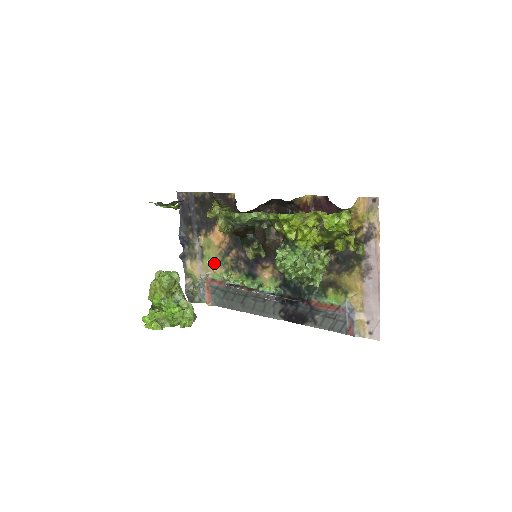
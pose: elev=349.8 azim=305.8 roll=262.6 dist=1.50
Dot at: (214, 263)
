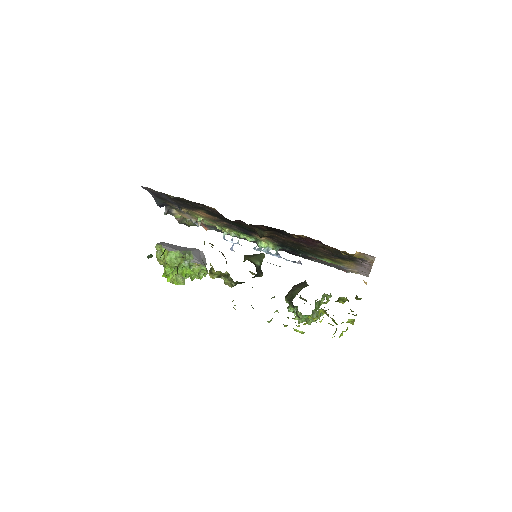
Dot at: (204, 220)
